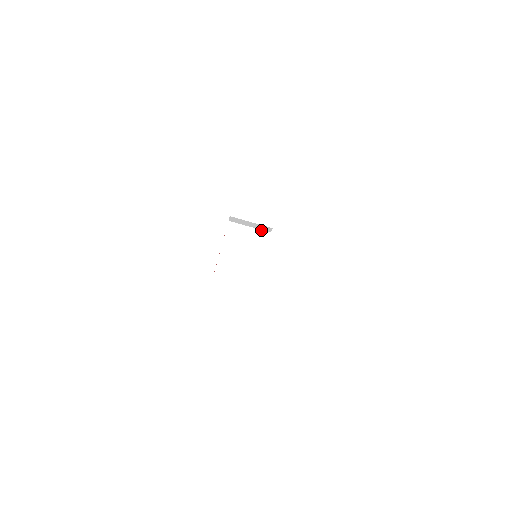
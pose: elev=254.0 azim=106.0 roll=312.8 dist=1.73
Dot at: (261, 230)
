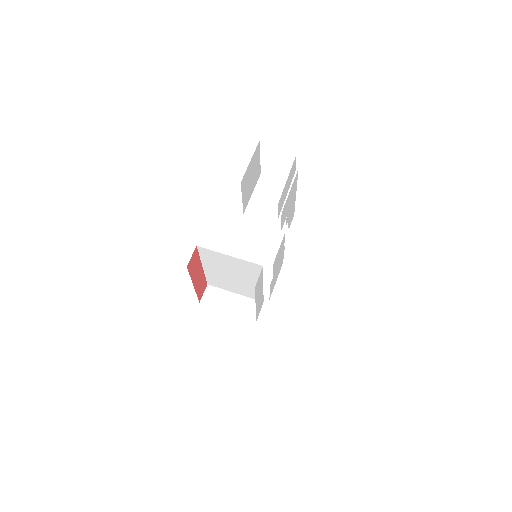
Dot at: occluded
